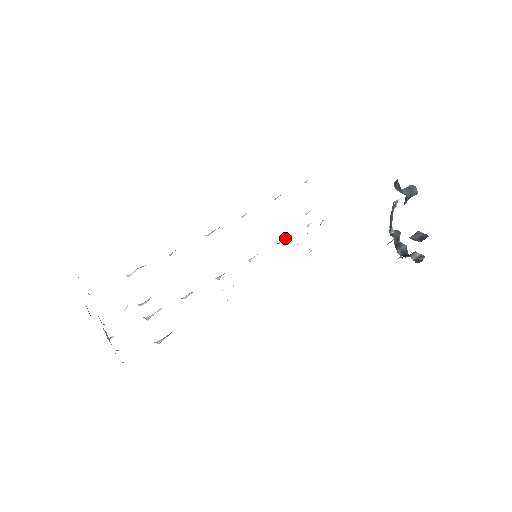
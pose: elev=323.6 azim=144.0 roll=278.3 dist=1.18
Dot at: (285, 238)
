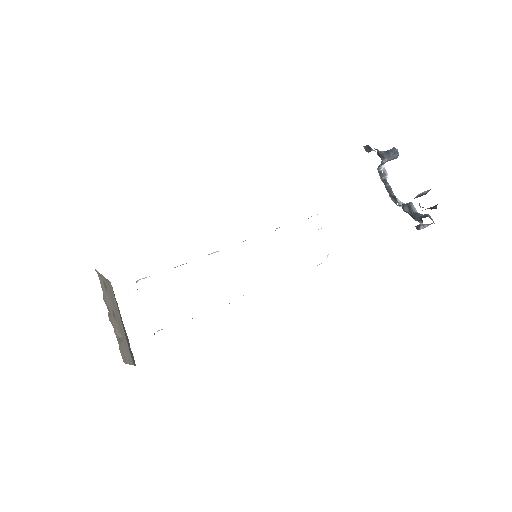
Dot at: occluded
